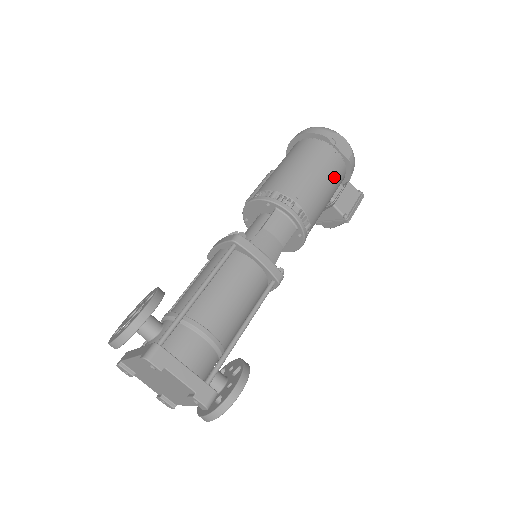
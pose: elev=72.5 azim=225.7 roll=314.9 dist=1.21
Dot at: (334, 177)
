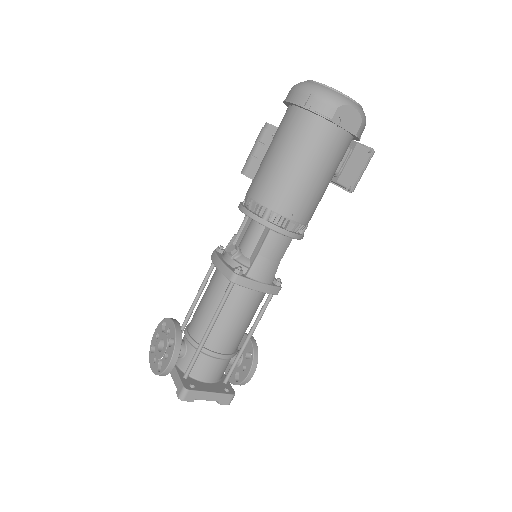
Dot at: (337, 162)
